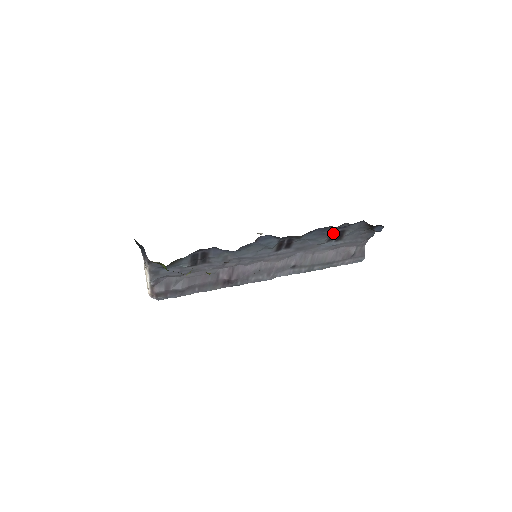
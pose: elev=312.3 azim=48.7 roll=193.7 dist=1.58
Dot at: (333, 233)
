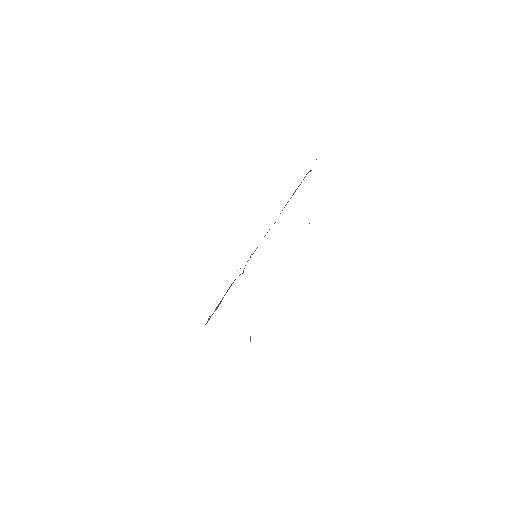
Dot at: occluded
